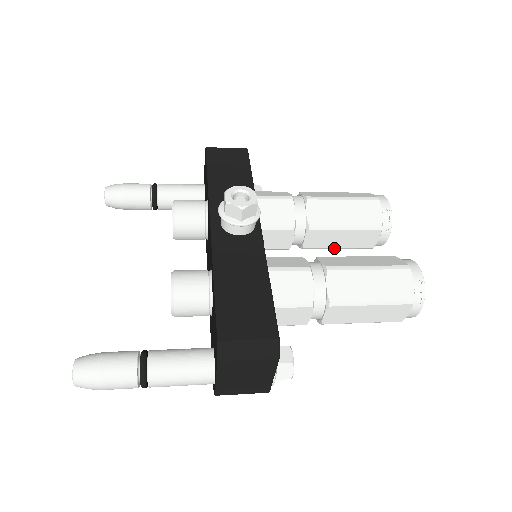
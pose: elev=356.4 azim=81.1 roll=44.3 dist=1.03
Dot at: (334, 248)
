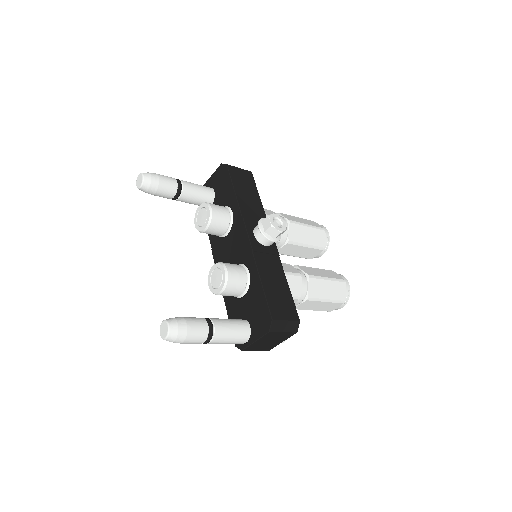
Dot at: occluded
